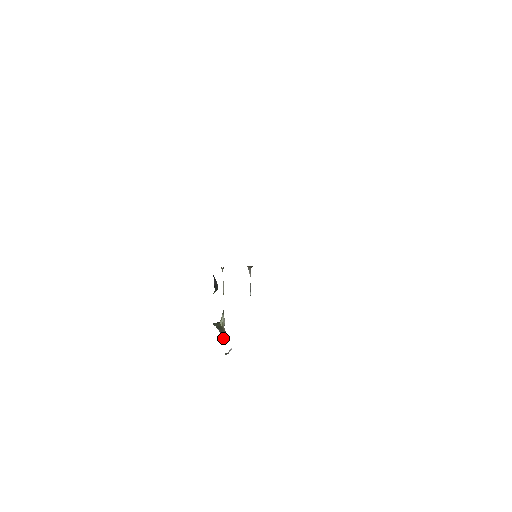
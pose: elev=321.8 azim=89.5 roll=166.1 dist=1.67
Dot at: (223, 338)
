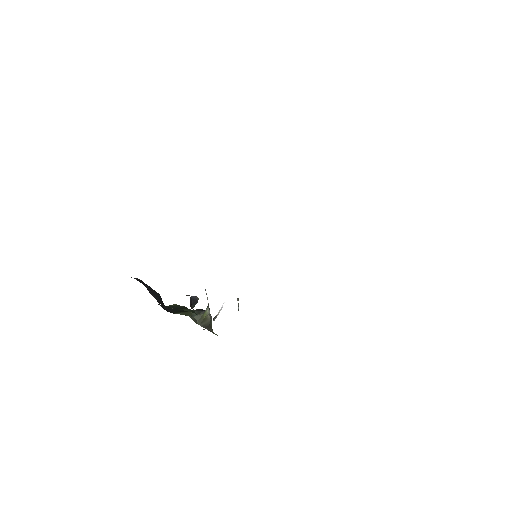
Dot at: occluded
